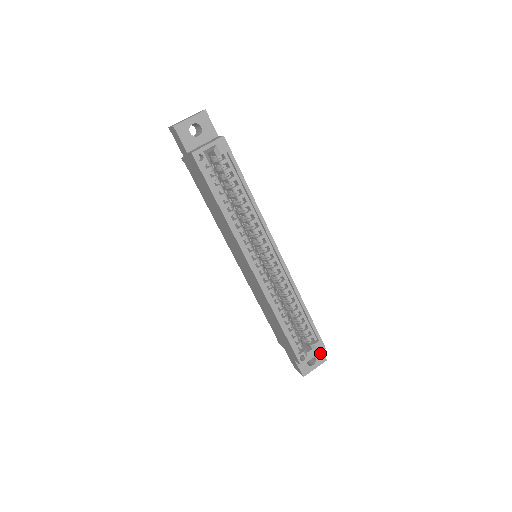
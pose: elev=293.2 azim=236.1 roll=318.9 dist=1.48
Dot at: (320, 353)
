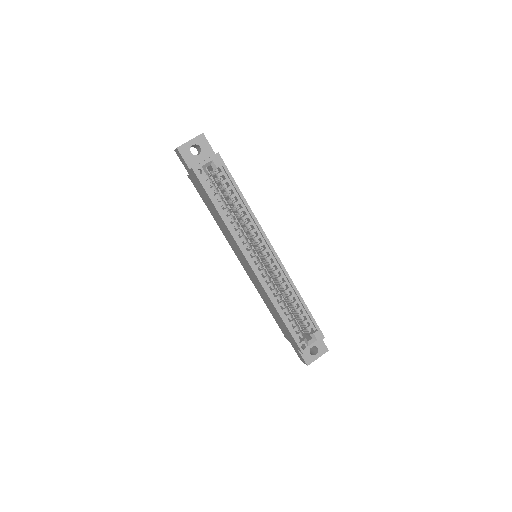
Dot at: (322, 343)
